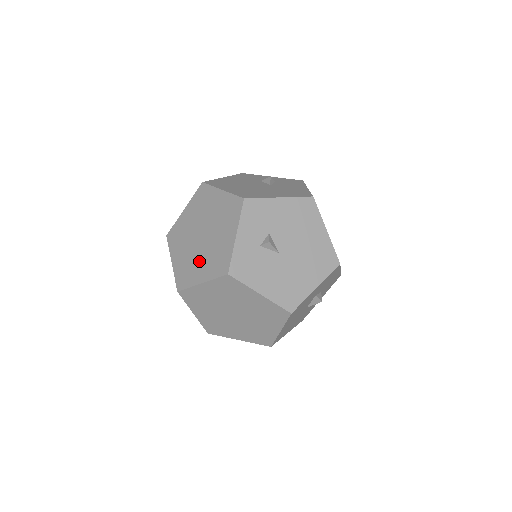
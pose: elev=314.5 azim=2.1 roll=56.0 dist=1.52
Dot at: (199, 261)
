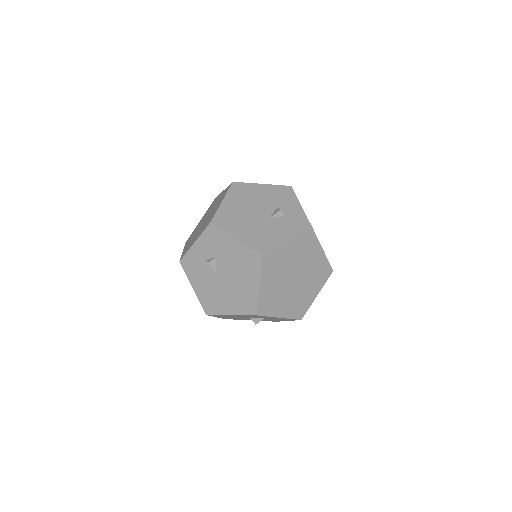
Dot at: (193, 236)
